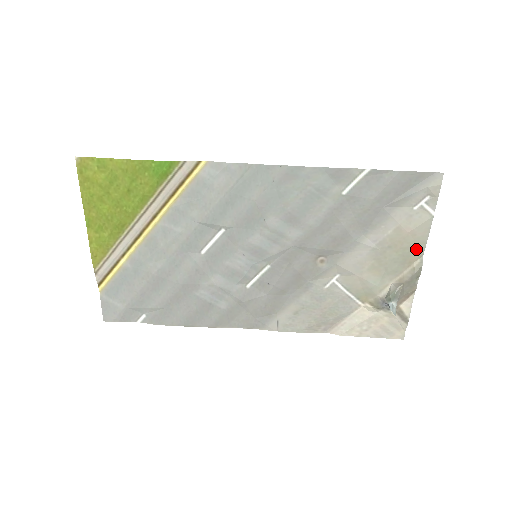
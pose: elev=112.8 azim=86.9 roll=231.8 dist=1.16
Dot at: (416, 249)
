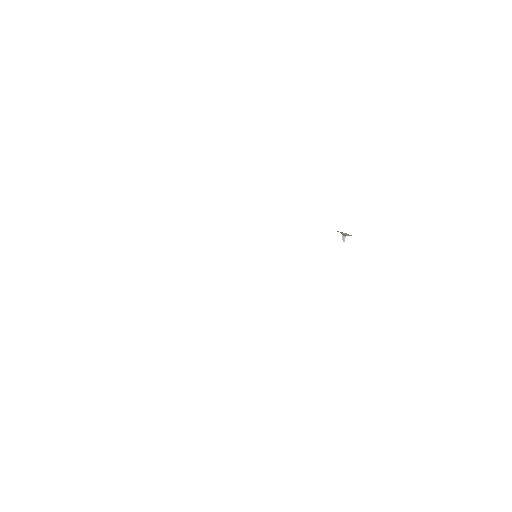
Dot at: occluded
